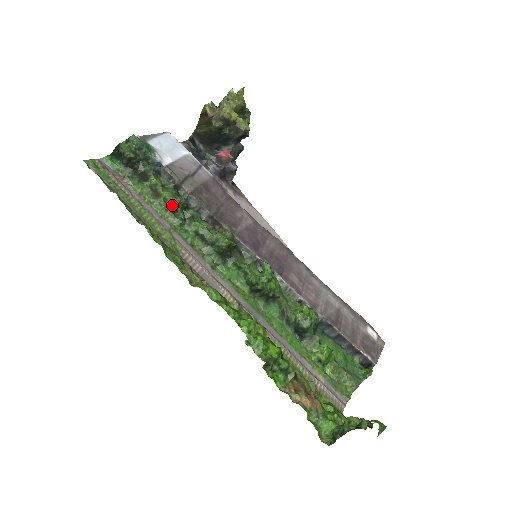
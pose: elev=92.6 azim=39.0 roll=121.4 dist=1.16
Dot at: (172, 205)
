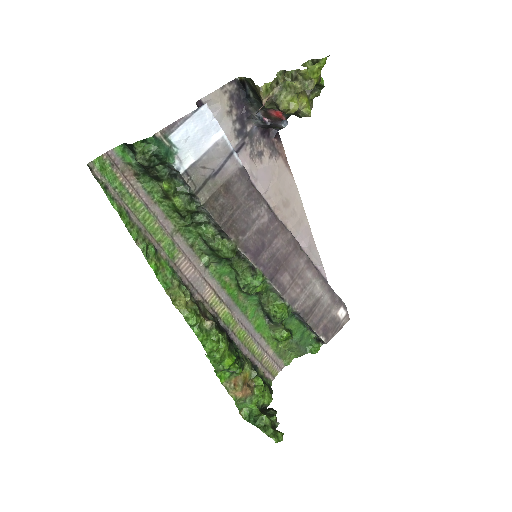
Dot at: (180, 213)
